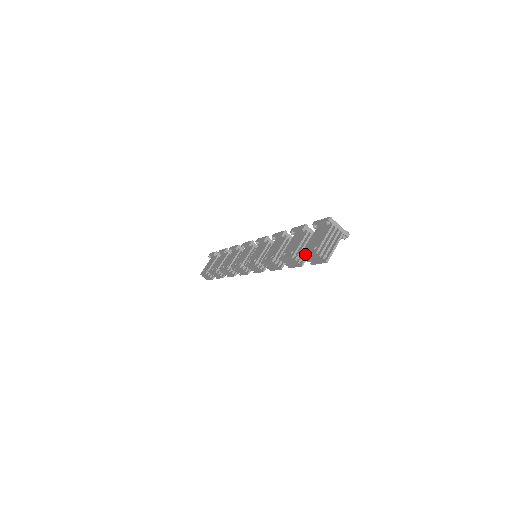
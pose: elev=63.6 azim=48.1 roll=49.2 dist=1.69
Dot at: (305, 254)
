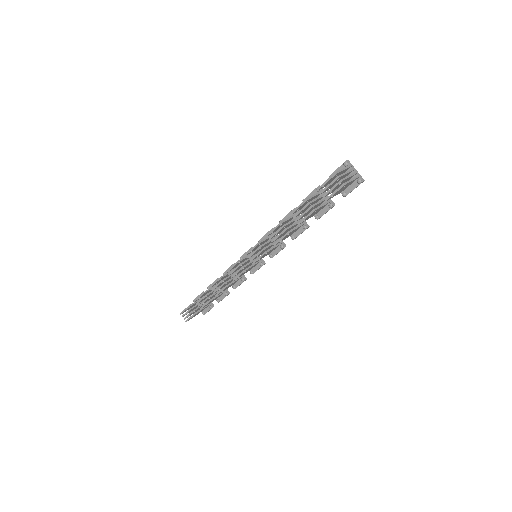
Dot at: occluded
